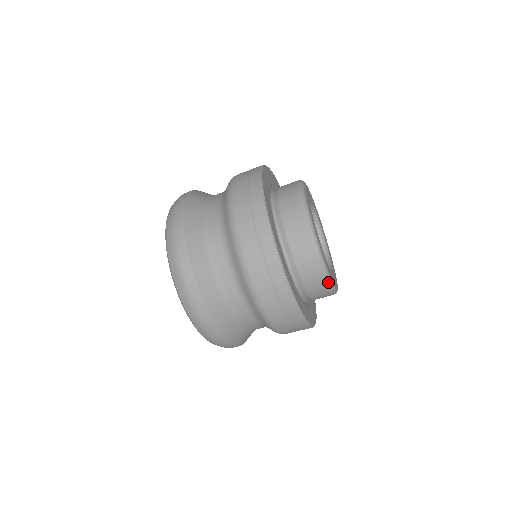
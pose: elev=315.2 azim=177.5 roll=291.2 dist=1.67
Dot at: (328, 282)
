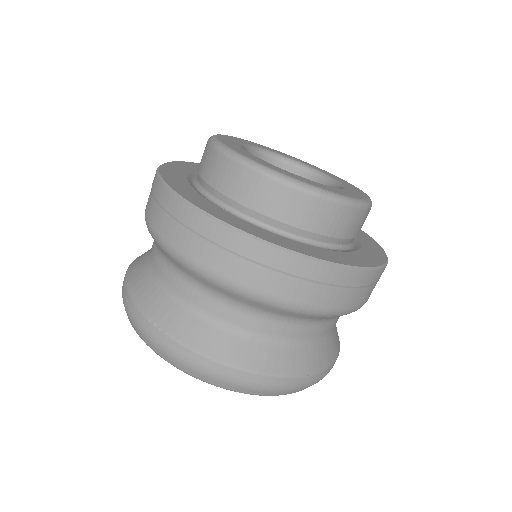
Dot at: (311, 192)
